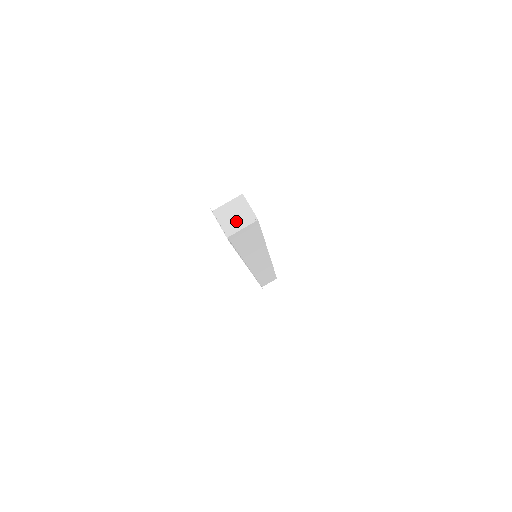
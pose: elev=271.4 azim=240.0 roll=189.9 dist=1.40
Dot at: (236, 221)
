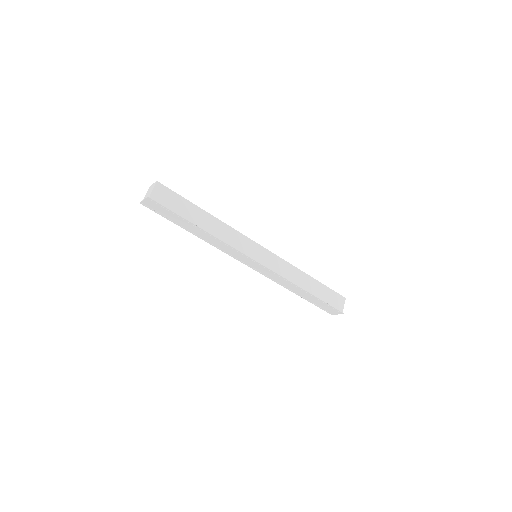
Dot at: (150, 192)
